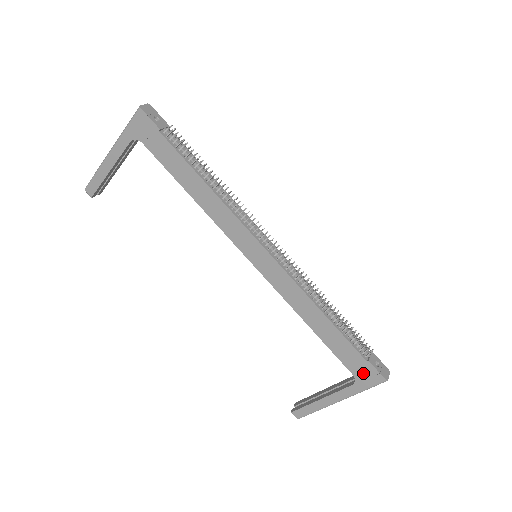
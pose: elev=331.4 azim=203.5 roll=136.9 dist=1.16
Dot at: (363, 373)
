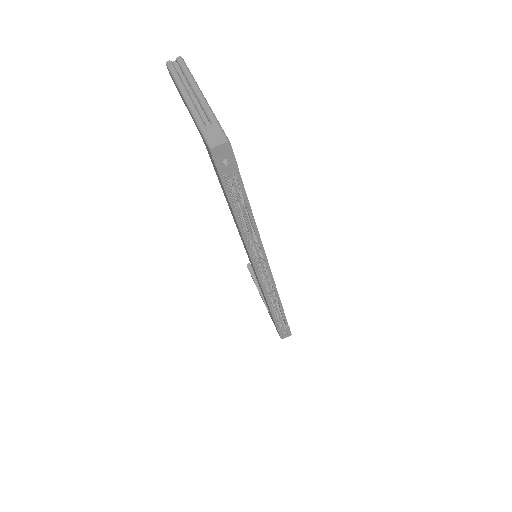
Dot at: occluded
